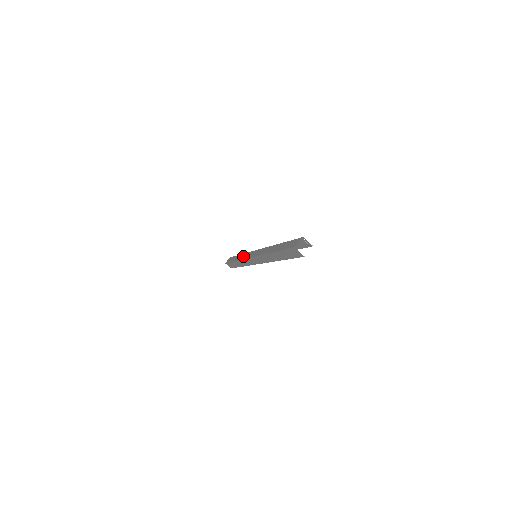
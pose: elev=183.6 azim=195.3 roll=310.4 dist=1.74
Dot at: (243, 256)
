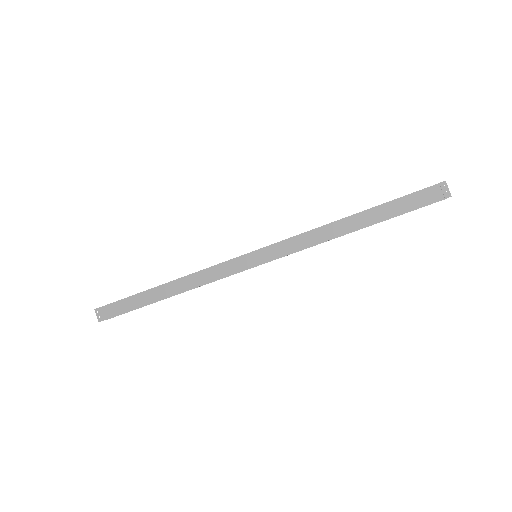
Dot at: (200, 270)
